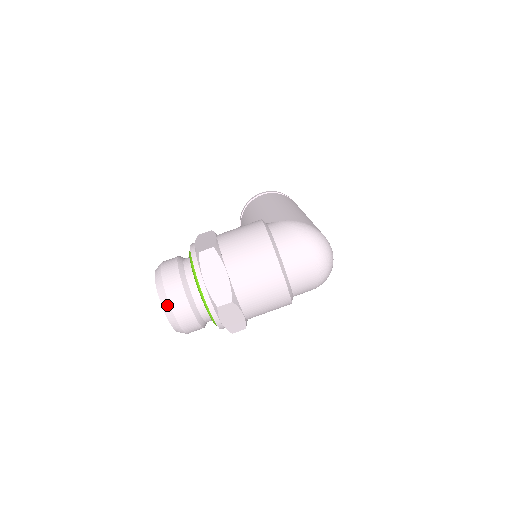
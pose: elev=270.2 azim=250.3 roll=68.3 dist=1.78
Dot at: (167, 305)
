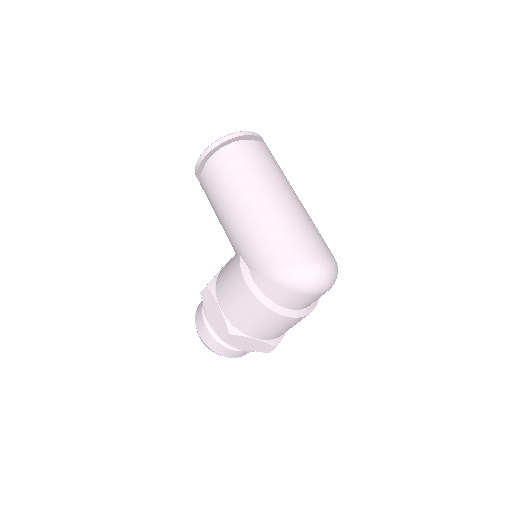
Dot at: occluded
